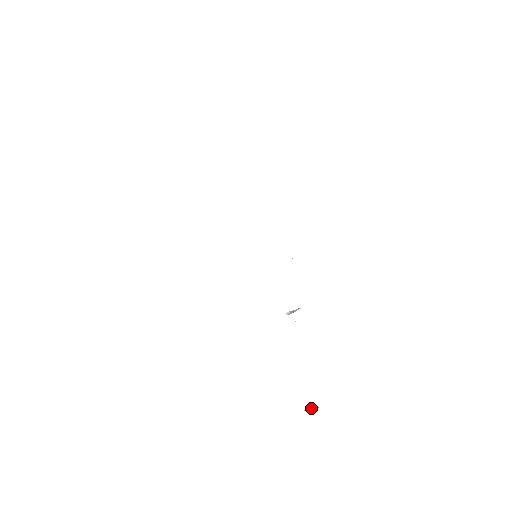
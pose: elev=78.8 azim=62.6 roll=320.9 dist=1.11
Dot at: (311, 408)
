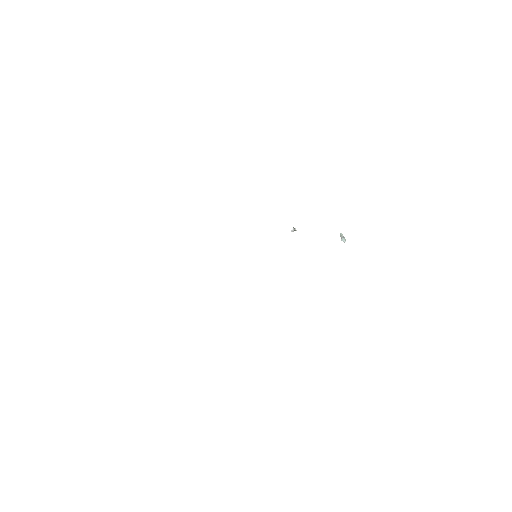
Dot at: occluded
